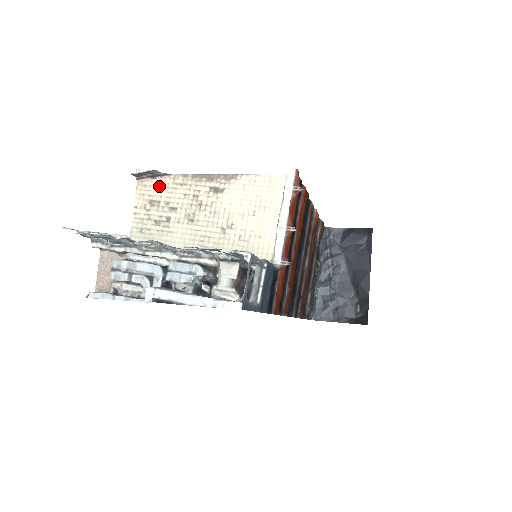
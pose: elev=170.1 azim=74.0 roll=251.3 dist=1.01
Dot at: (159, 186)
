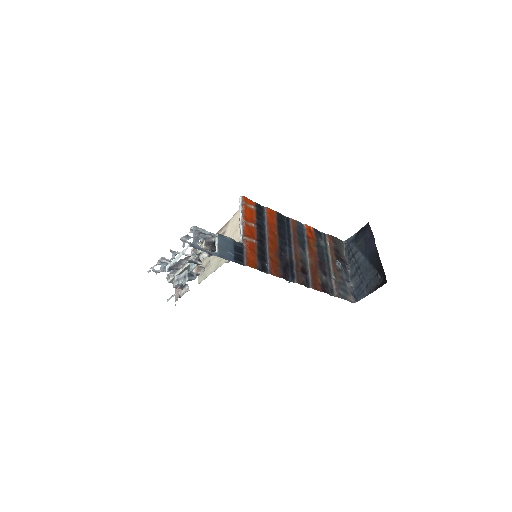
Dot at: occluded
